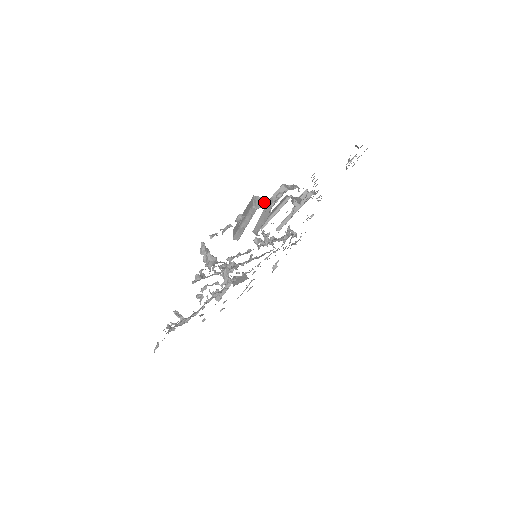
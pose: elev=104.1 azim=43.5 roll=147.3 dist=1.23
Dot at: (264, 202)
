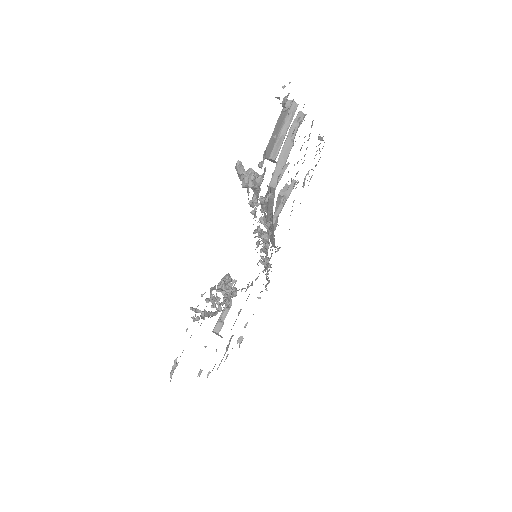
Dot at: occluded
